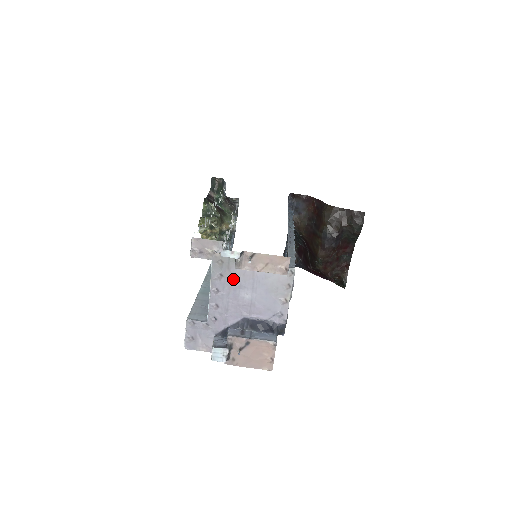
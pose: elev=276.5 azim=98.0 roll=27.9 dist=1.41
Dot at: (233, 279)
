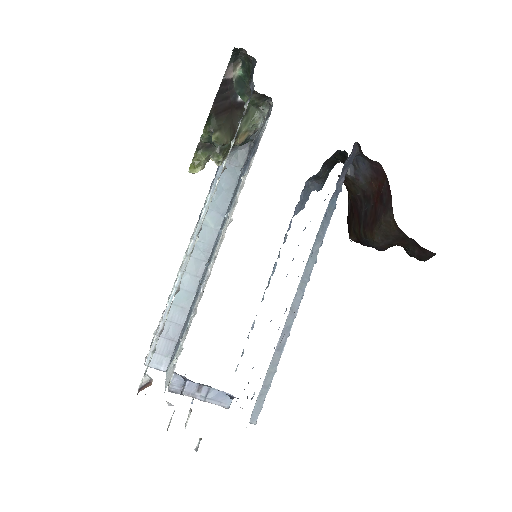
Dot at: occluded
